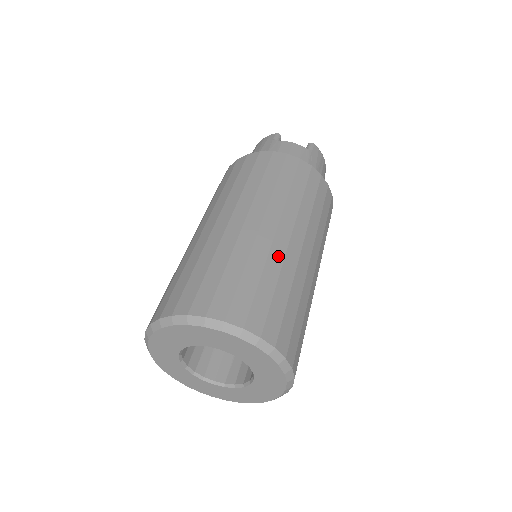
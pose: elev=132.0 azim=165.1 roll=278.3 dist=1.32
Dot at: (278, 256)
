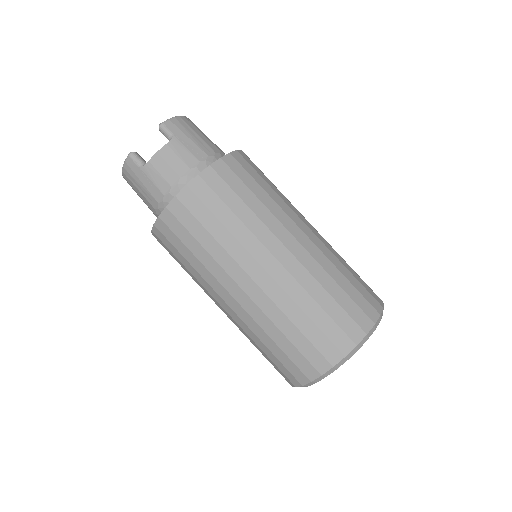
Dot at: (304, 276)
